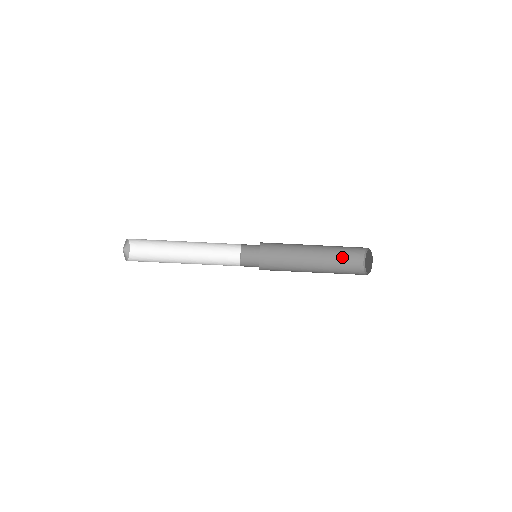
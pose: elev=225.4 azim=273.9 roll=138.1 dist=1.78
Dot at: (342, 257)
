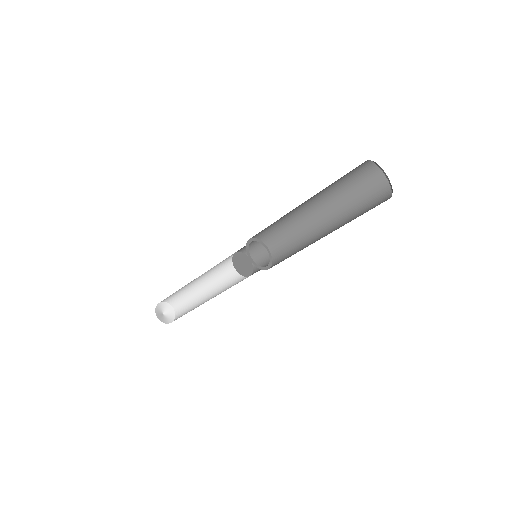
Dot at: (358, 196)
